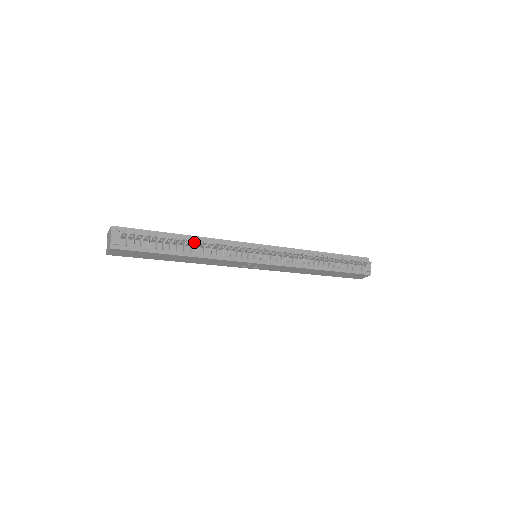
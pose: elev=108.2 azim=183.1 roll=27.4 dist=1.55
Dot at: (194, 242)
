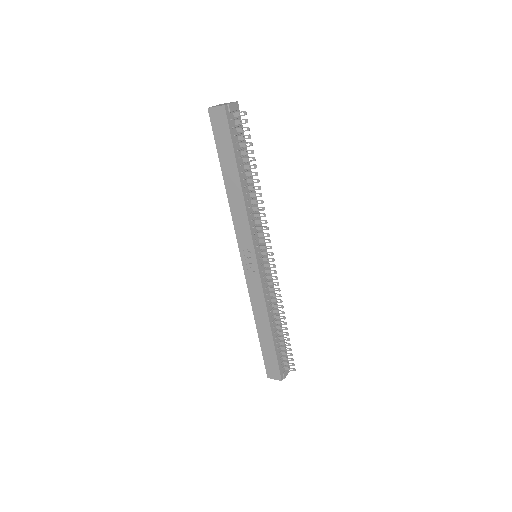
Dot at: occluded
